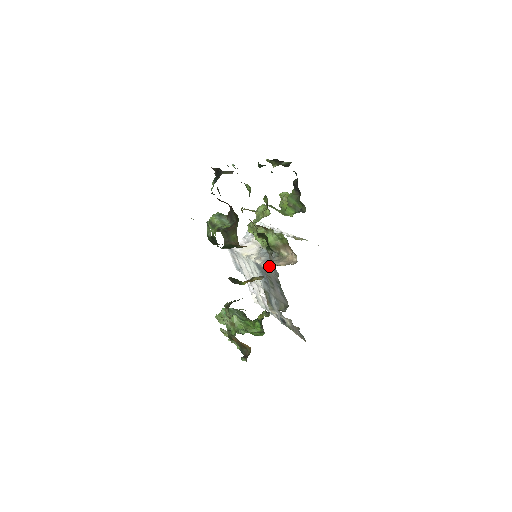
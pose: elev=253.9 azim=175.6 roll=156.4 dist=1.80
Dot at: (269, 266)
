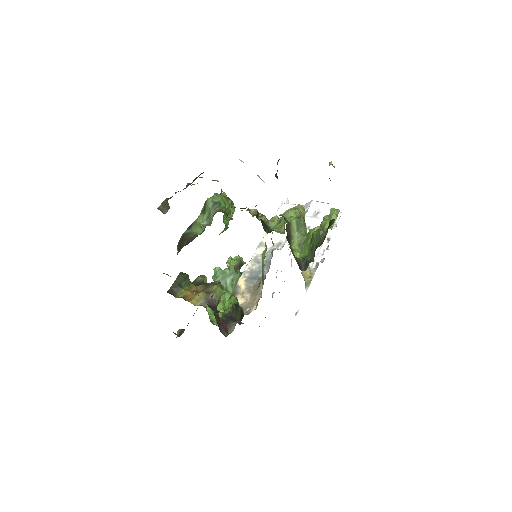
Dot at: (239, 286)
